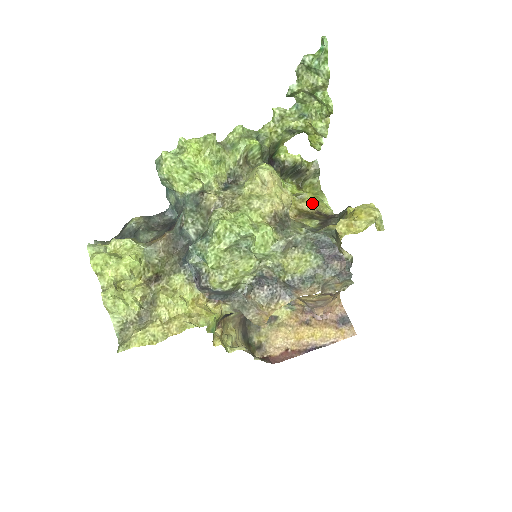
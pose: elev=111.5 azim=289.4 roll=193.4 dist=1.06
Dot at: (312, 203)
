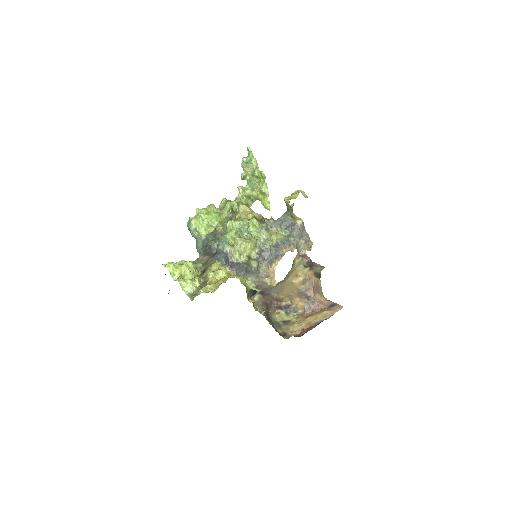
Dot at: occluded
